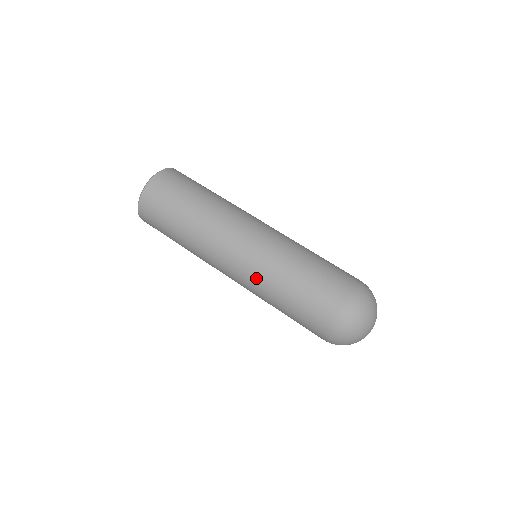
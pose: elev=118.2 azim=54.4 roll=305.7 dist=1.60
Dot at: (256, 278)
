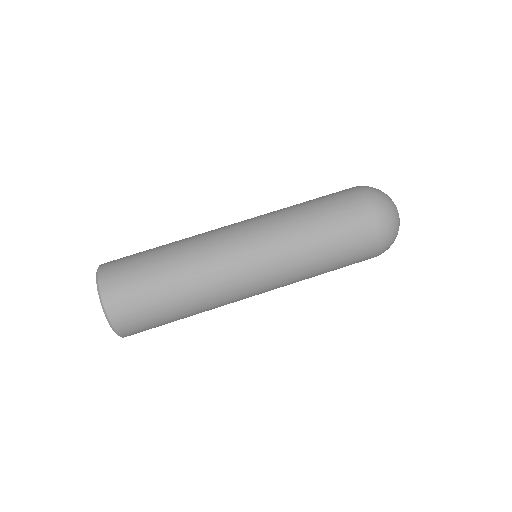
Dot at: occluded
